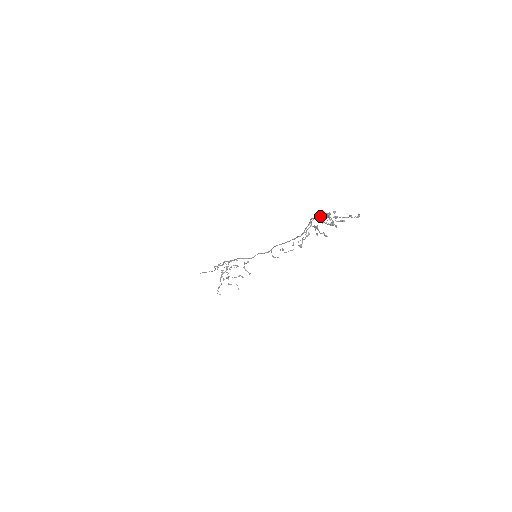
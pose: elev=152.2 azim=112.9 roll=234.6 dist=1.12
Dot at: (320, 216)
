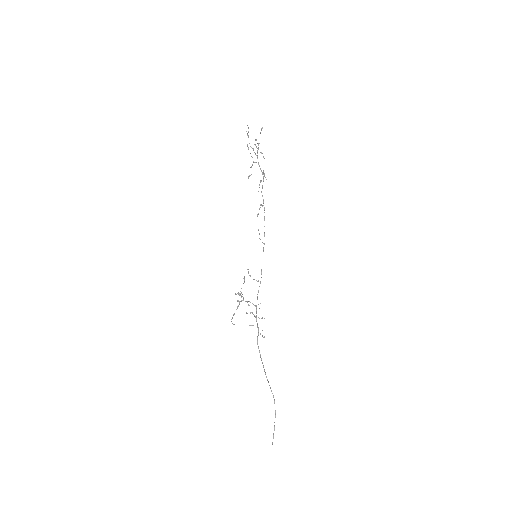
Dot at: occluded
